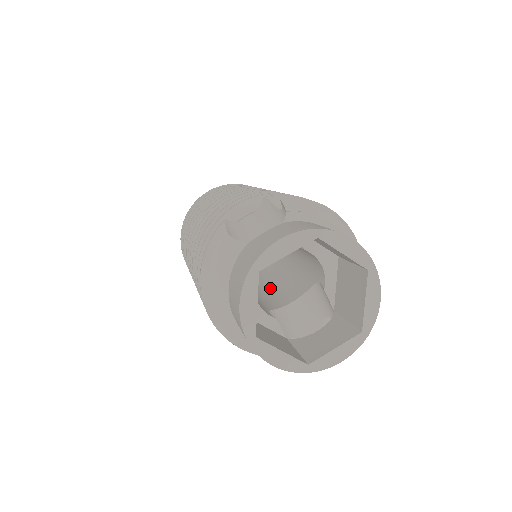
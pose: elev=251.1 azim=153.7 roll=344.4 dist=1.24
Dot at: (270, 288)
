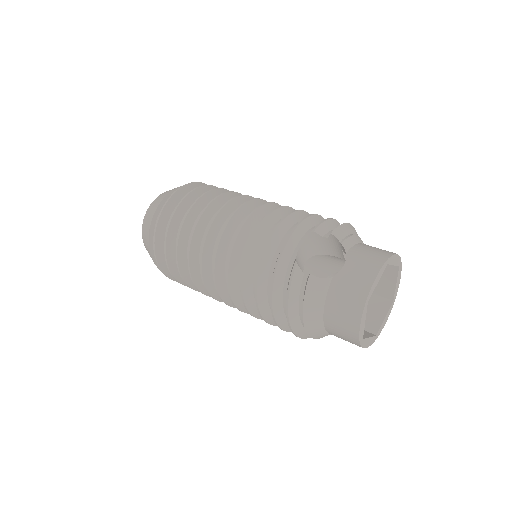
Dot at: occluded
